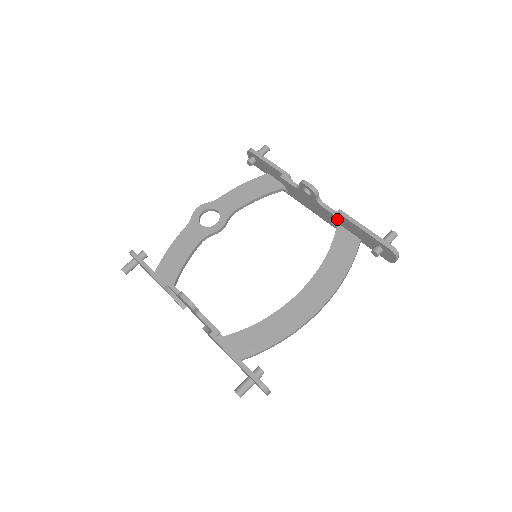
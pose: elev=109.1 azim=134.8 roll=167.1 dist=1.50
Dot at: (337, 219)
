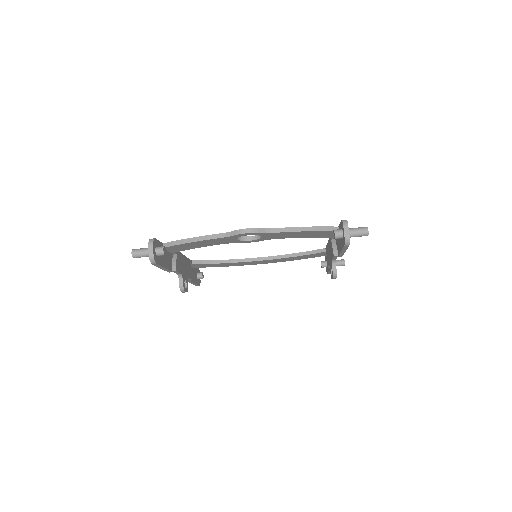
Dot at: occluded
